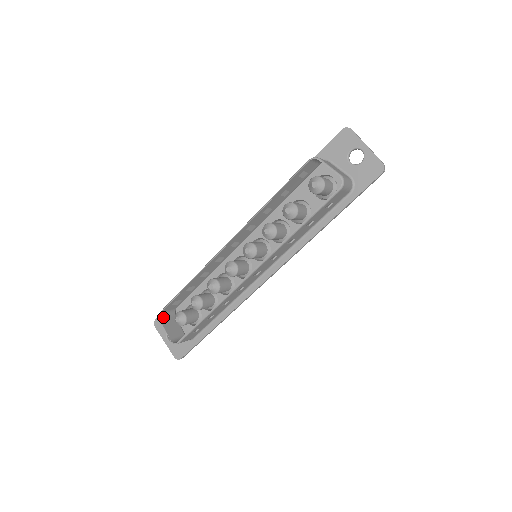
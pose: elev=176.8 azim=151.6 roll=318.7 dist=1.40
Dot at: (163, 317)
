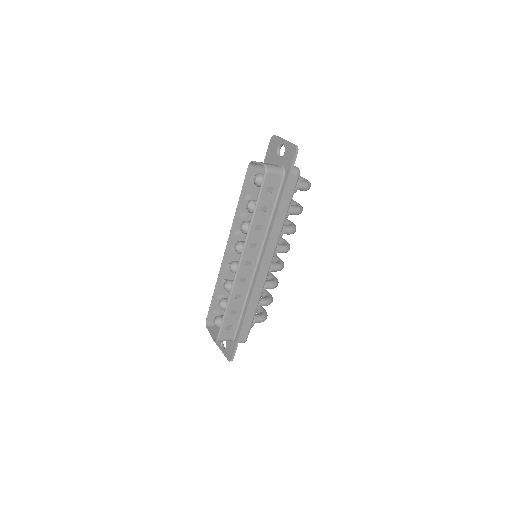
Dot at: (209, 326)
